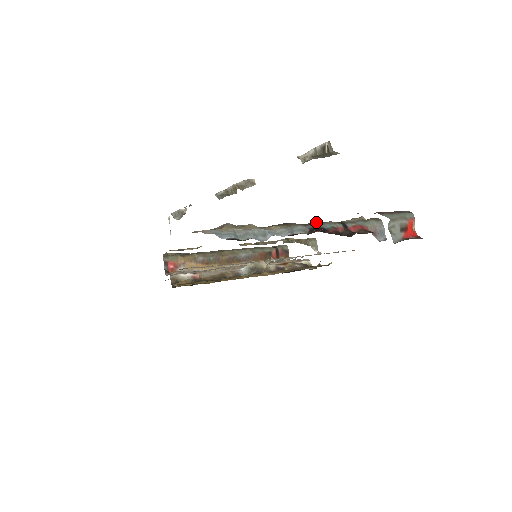
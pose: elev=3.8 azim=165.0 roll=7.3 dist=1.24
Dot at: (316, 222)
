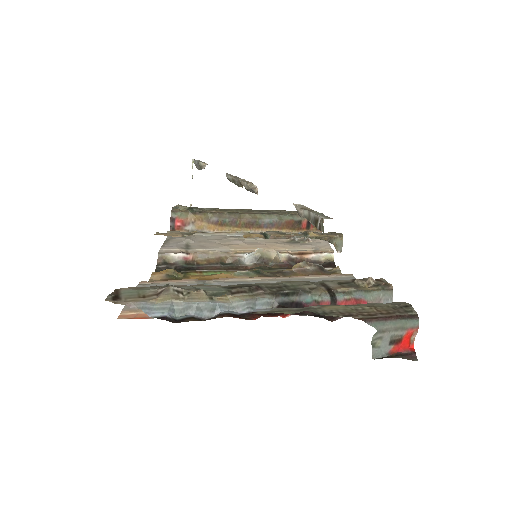
Dot at: (295, 290)
